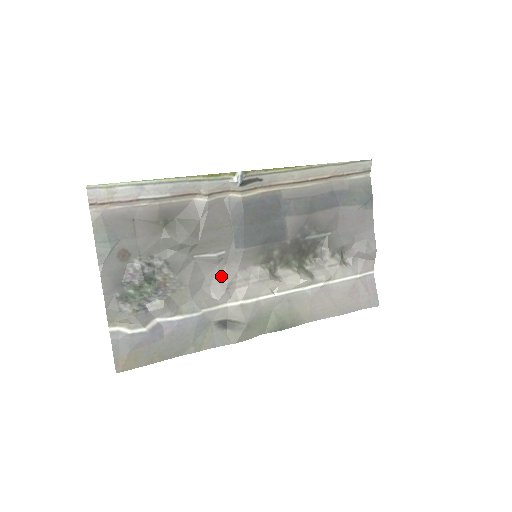
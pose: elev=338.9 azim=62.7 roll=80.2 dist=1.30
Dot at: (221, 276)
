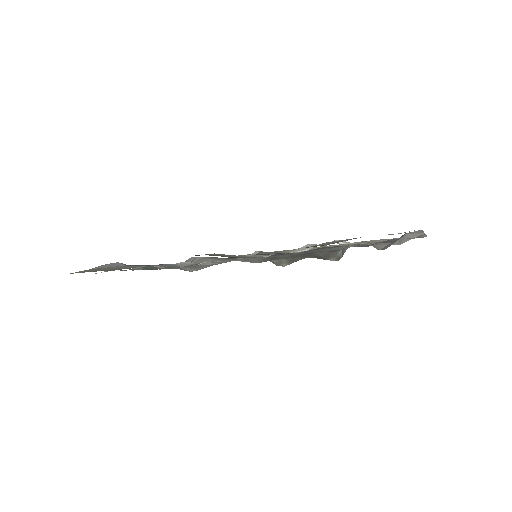
Dot at: occluded
